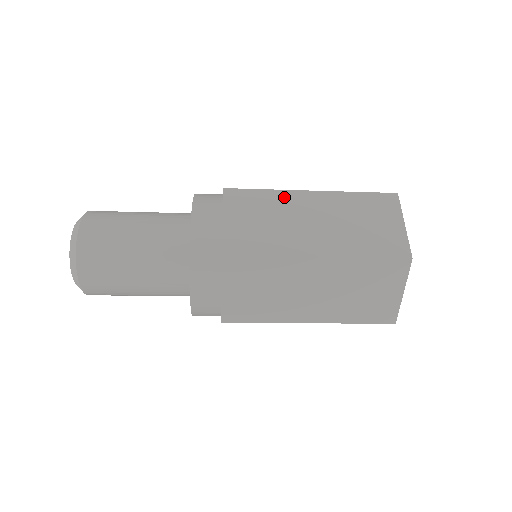
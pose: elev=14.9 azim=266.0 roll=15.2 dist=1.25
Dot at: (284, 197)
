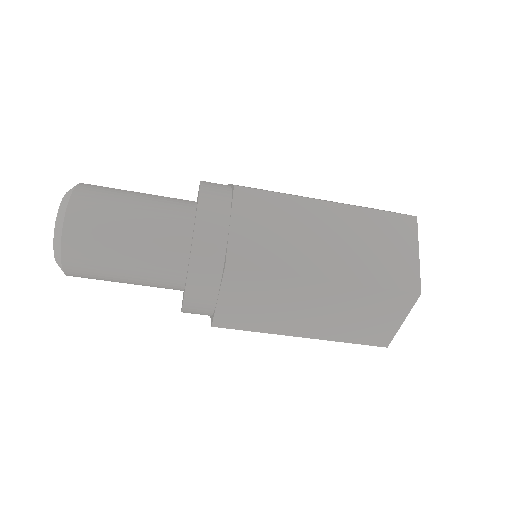
Dot at: (285, 193)
